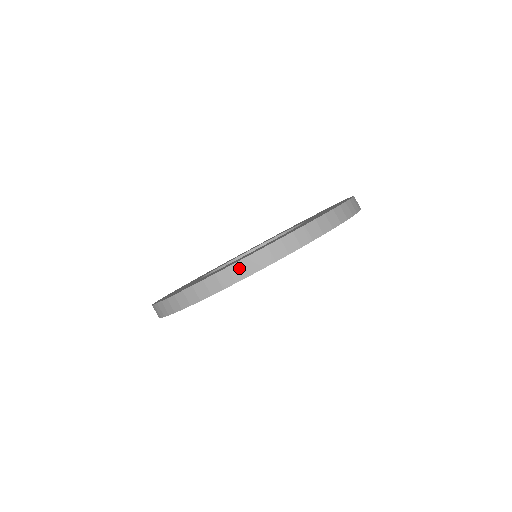
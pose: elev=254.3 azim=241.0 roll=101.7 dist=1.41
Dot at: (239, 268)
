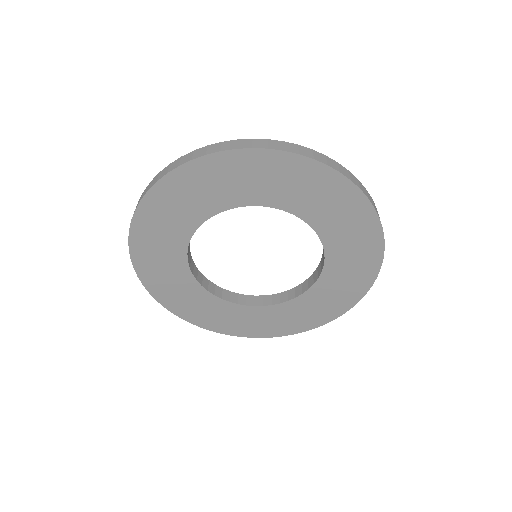
Dot at: (263, 142)
